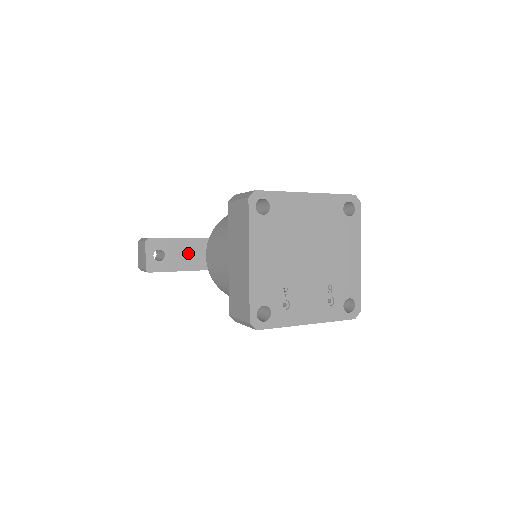
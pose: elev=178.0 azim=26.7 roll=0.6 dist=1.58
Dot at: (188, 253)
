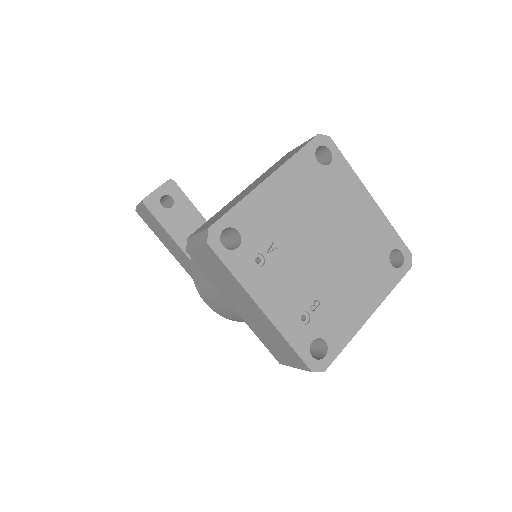
Dot at: (191, 228)
